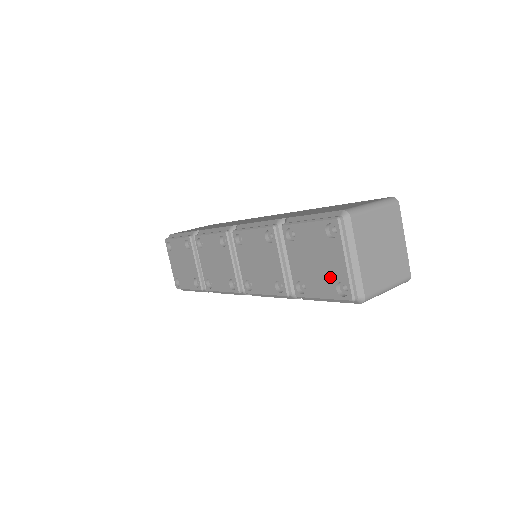
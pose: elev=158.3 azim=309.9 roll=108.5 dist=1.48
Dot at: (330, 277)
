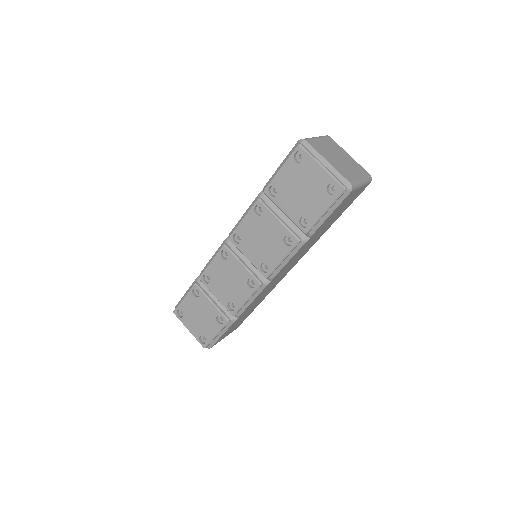
Dot at: (319, 190)
